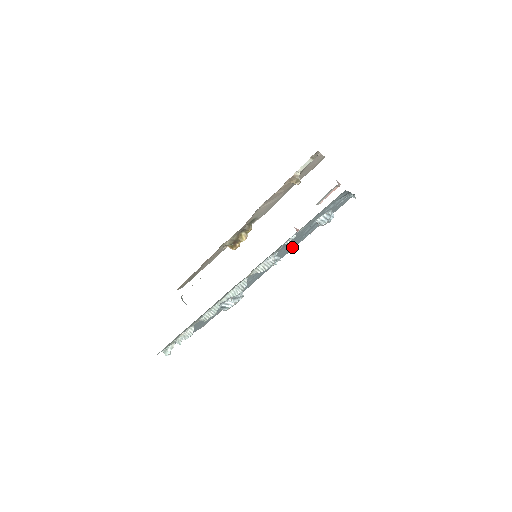
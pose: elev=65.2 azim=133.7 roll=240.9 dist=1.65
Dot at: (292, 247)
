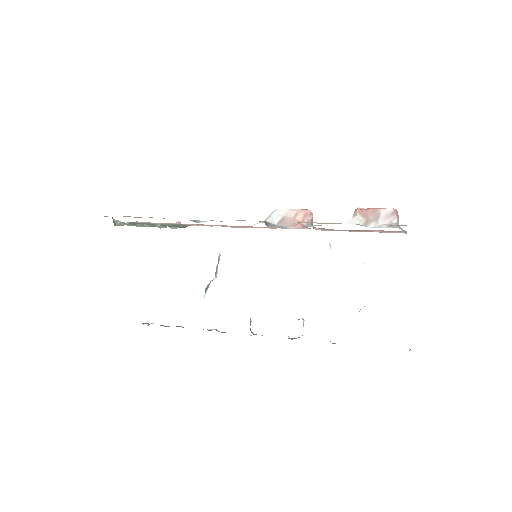
Dot at: occluded
